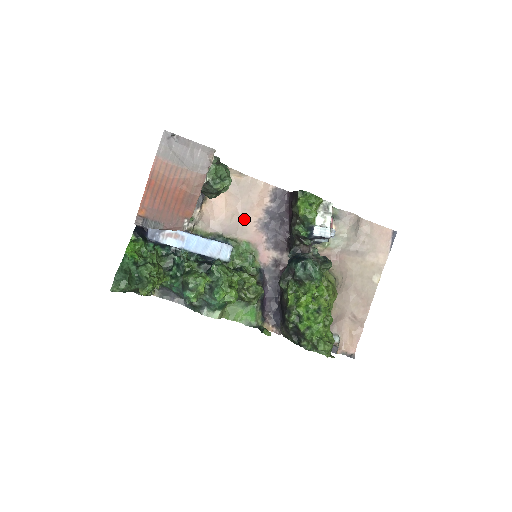
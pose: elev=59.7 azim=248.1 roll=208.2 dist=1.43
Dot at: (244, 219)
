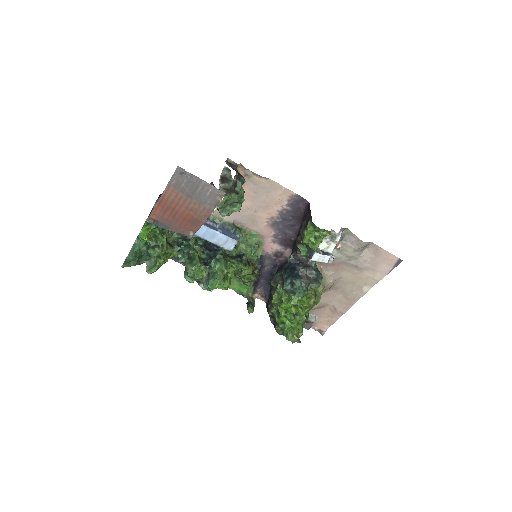
Dot at: (257, 214)
